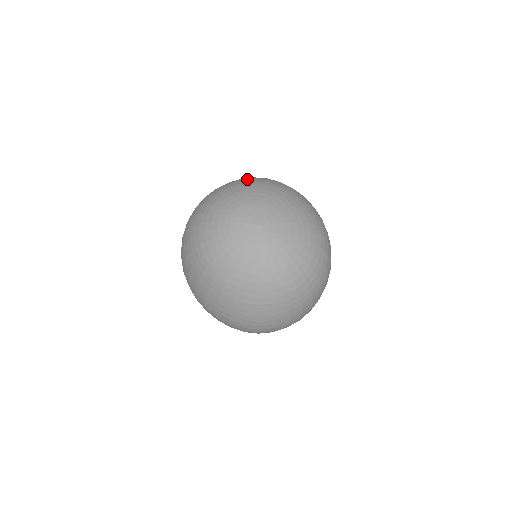
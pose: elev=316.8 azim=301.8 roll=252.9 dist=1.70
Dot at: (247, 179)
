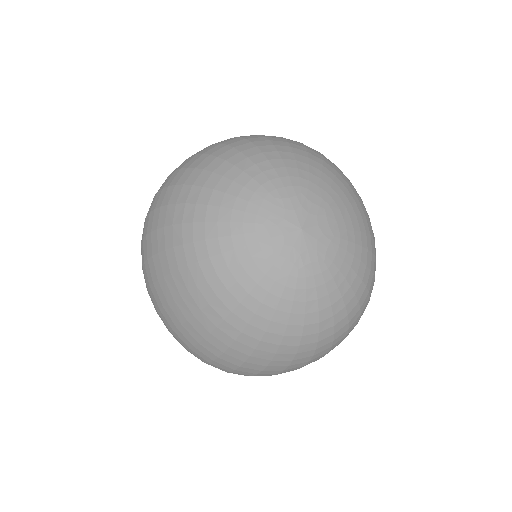
Dot at: (294, 142)
